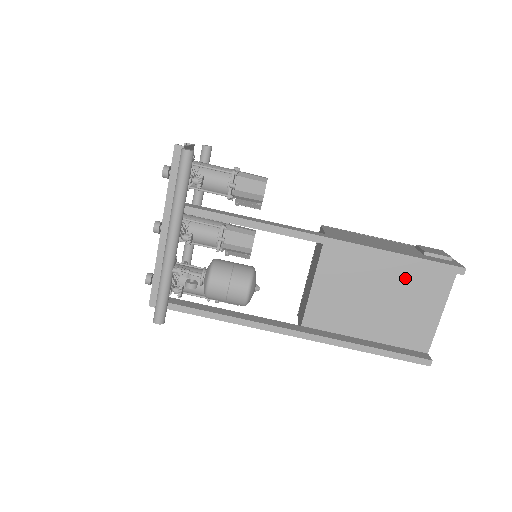
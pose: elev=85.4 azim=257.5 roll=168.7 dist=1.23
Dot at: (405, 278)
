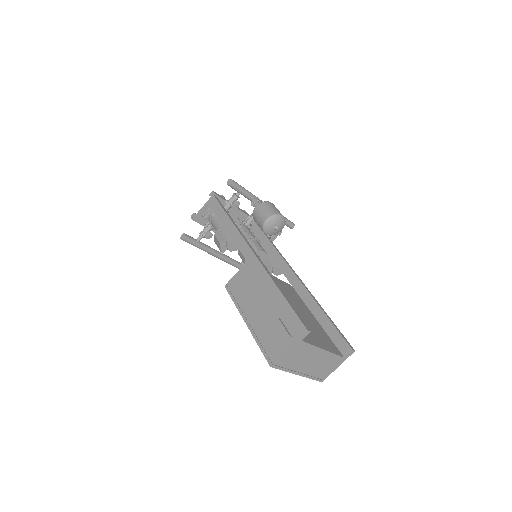
Dot at: (316, 326)
